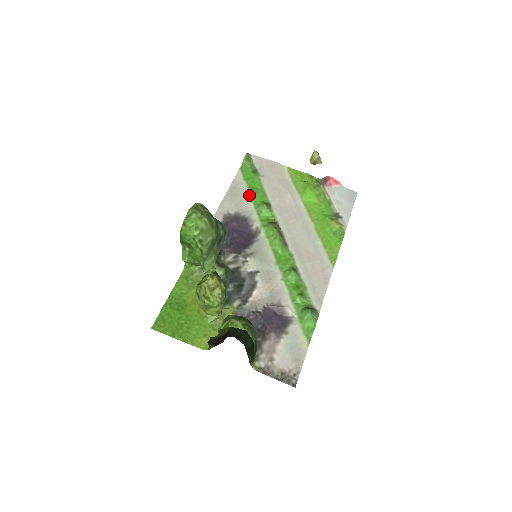
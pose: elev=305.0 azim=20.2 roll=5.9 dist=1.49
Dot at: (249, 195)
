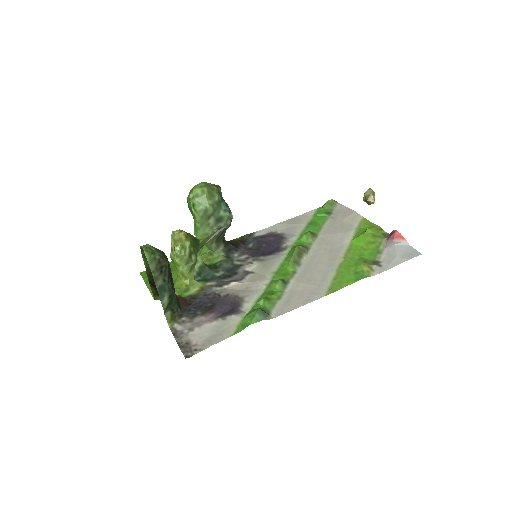
Dot at: (305, 225)
